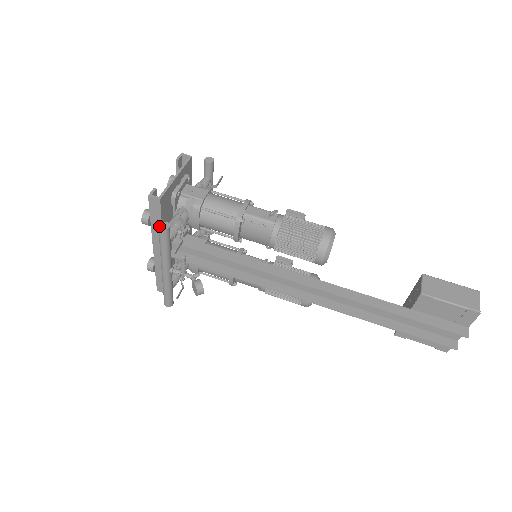
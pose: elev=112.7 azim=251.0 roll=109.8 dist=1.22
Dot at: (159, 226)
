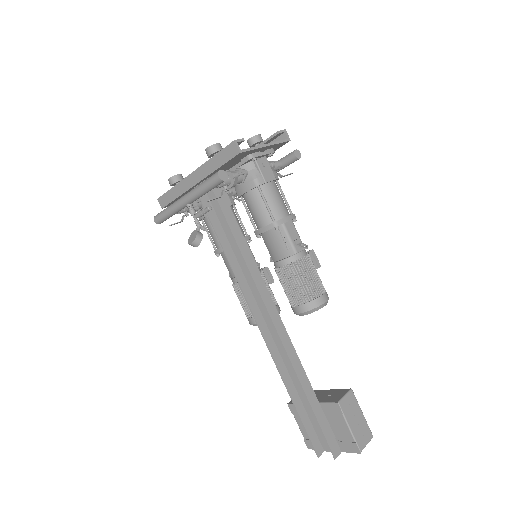
Dot at: (219, 172)
